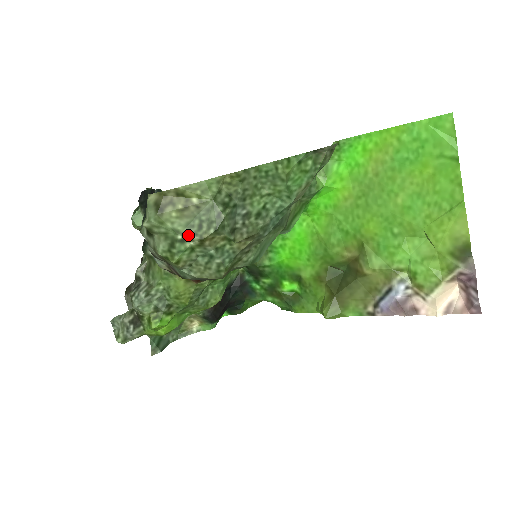
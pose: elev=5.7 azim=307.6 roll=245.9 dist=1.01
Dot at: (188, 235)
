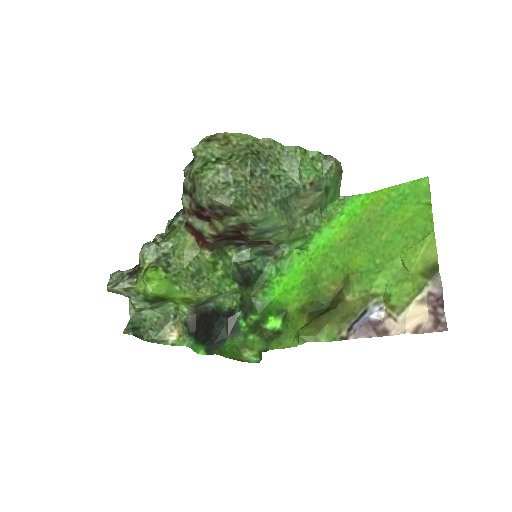
Dot at: (220, 160)
